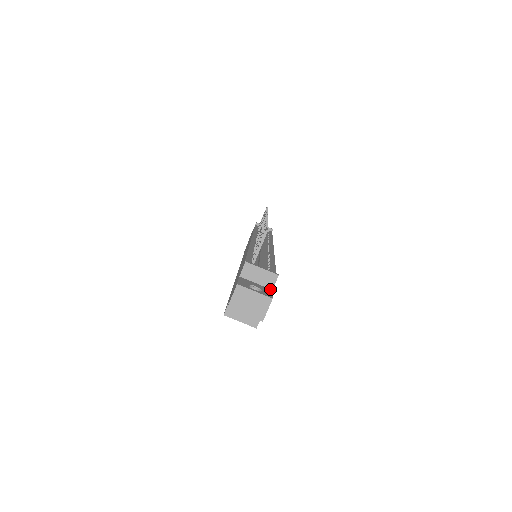
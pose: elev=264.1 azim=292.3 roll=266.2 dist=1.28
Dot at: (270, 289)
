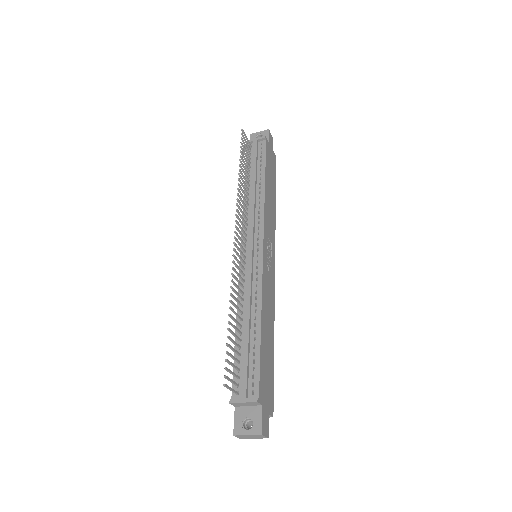
Dot at: (260, 406)
